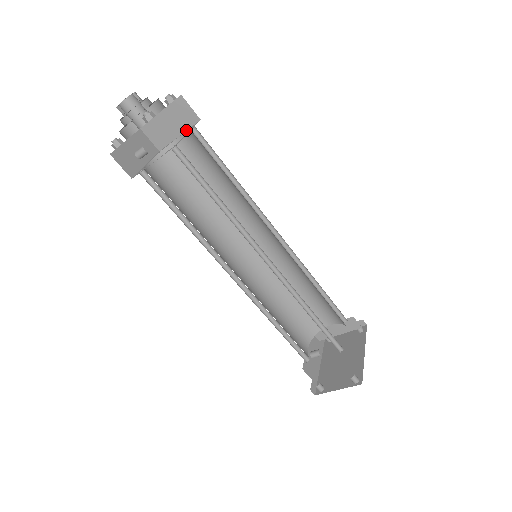
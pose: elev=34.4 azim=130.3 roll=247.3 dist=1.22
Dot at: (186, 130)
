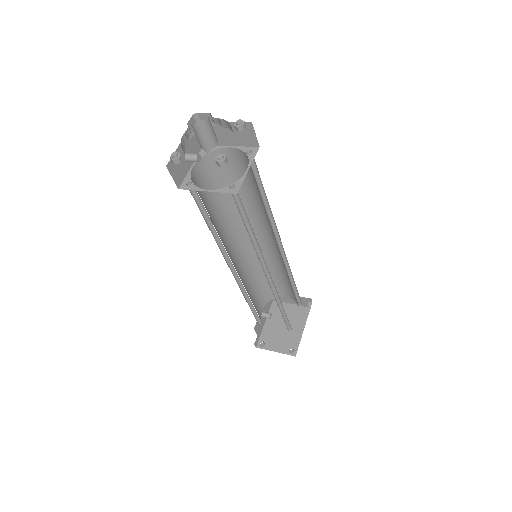
Dot at: (240, 146)
